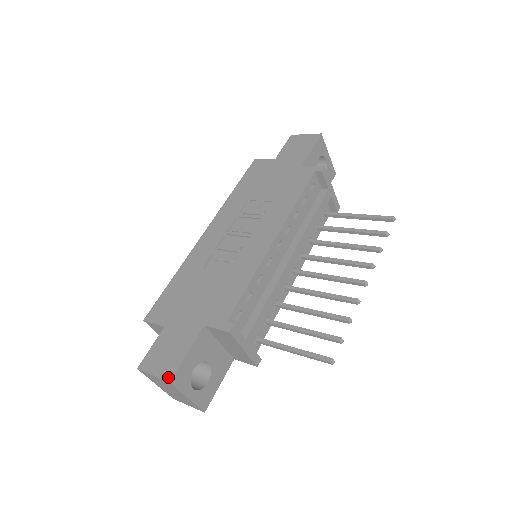
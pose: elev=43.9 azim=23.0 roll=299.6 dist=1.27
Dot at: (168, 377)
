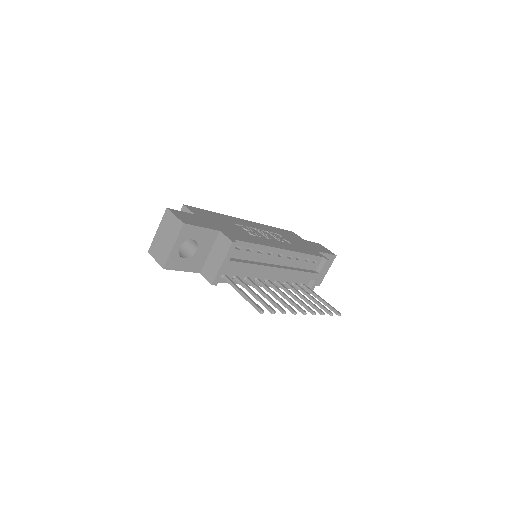
Dot at: (184, 222)
